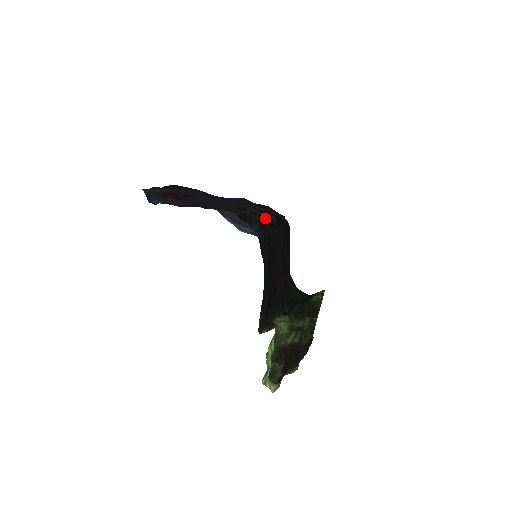
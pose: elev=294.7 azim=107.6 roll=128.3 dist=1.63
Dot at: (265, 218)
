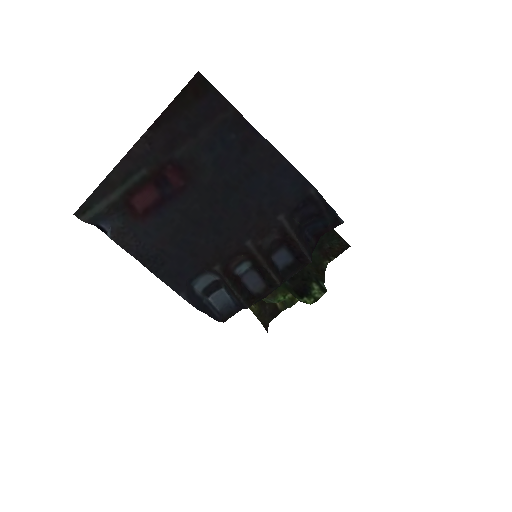
Dot at: (268, 275)
